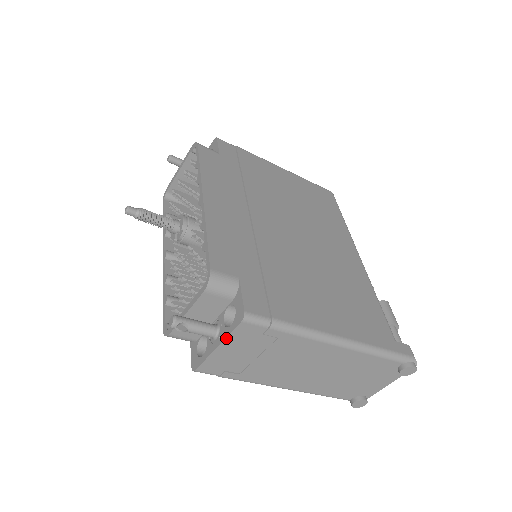
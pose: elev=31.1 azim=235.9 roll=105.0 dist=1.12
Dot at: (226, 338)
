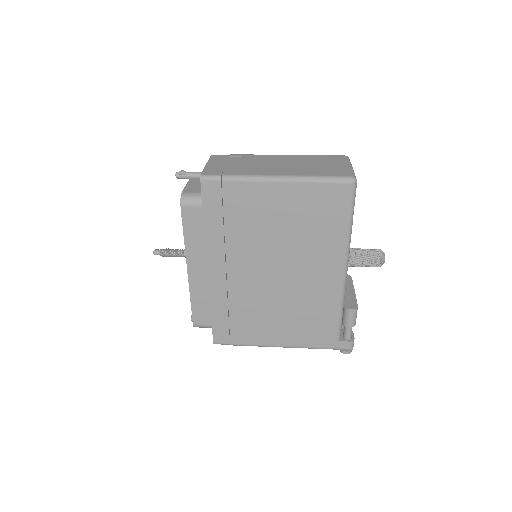
Dot at: occluded
